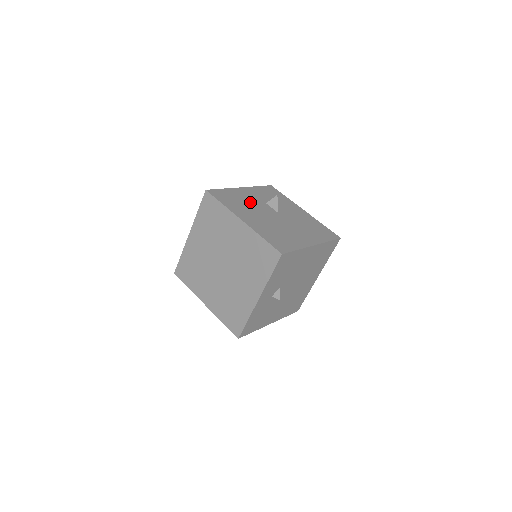
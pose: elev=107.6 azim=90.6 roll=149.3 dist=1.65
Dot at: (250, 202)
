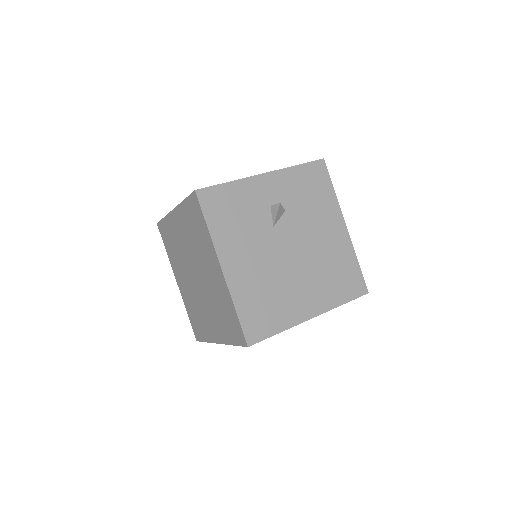
Dot at: occluded
